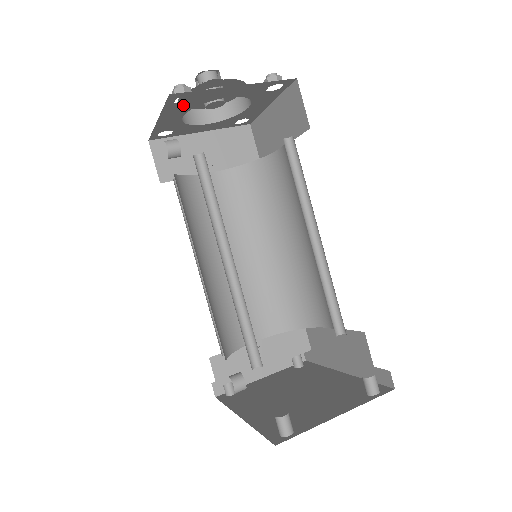
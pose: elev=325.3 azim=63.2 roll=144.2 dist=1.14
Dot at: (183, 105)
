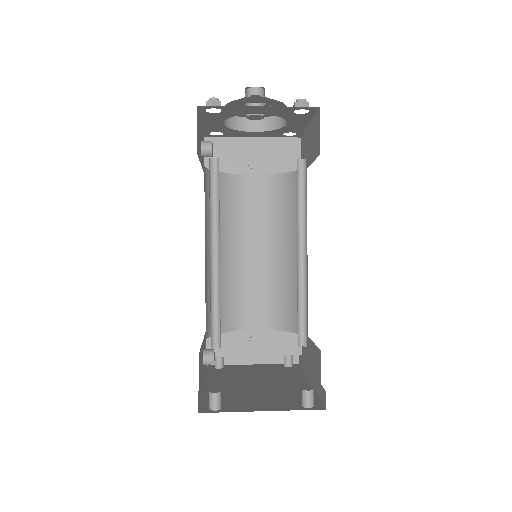
Dot at: (217, 115)
